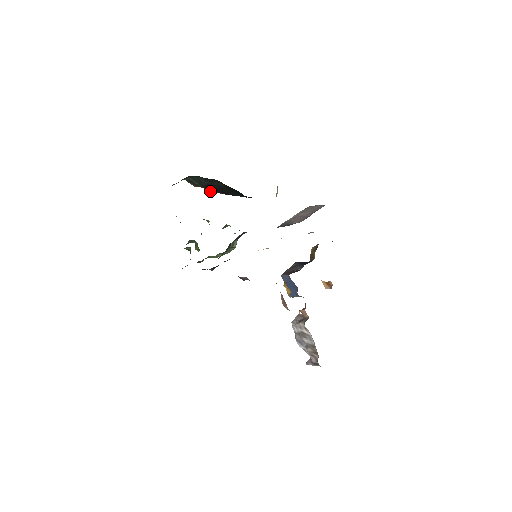
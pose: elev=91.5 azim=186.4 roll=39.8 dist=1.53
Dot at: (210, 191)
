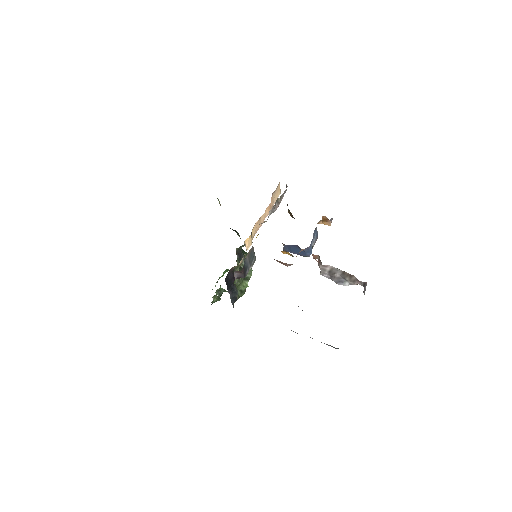
Dot at: occluded
